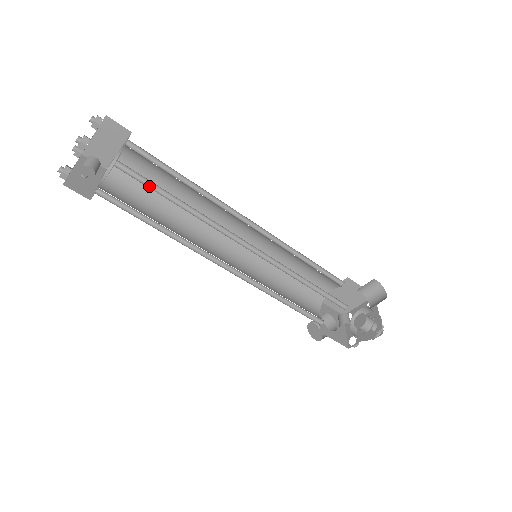
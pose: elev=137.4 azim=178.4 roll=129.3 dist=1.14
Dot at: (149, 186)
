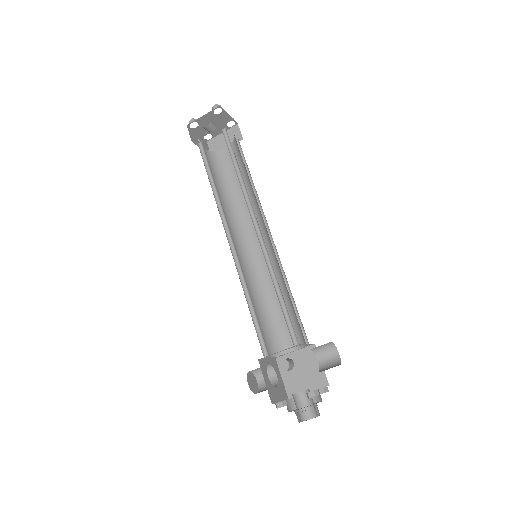
Dot at: (229, 151)
